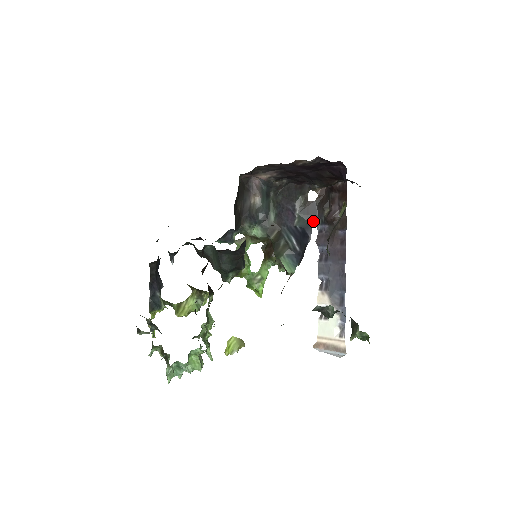
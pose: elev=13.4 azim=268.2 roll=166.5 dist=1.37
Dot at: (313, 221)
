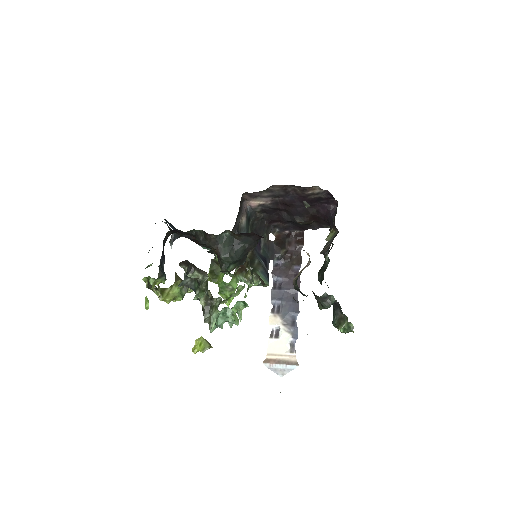
Dot at: (271, 256)
